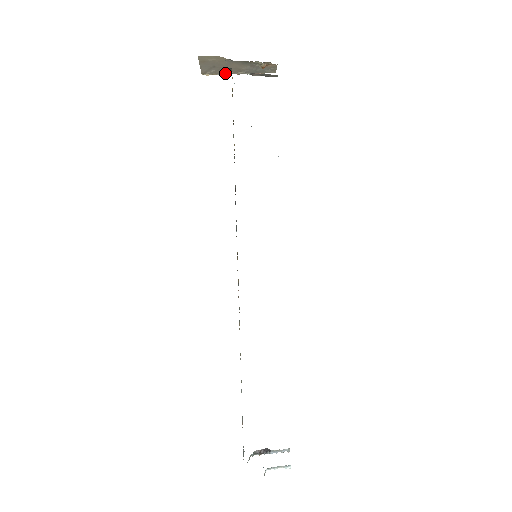
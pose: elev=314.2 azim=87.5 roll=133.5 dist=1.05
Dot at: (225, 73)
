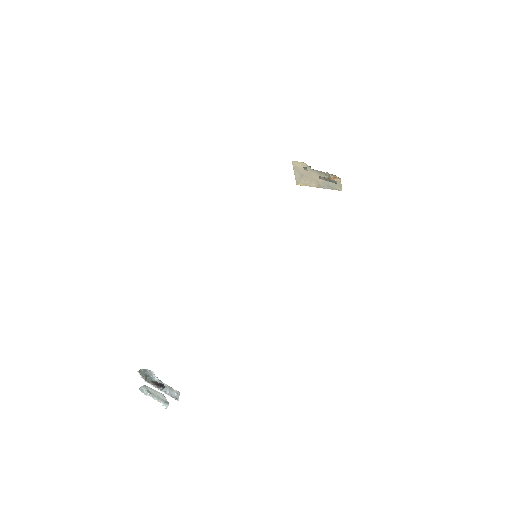
Dot at: (310, 185)
